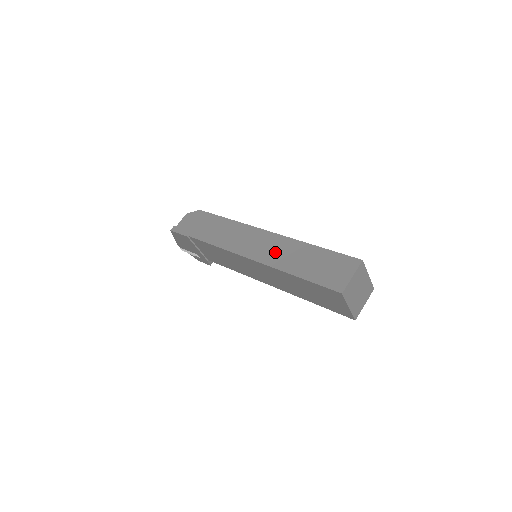
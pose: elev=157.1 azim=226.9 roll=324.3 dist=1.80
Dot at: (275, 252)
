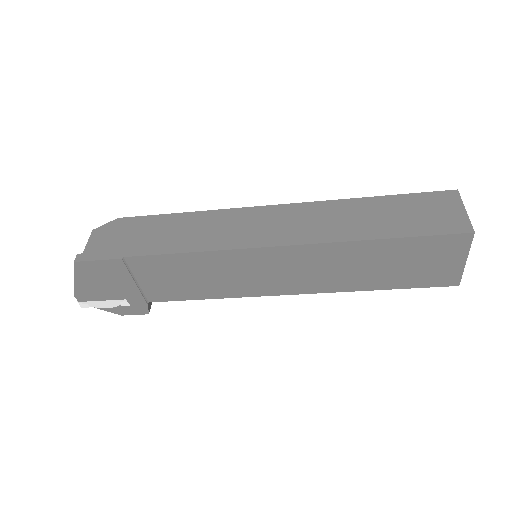
Dot at: (316, 223)
